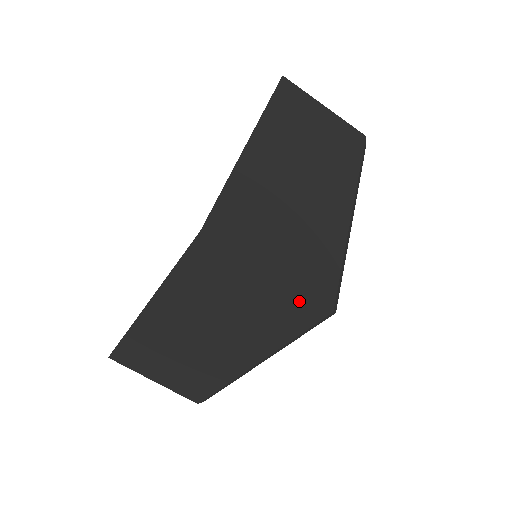
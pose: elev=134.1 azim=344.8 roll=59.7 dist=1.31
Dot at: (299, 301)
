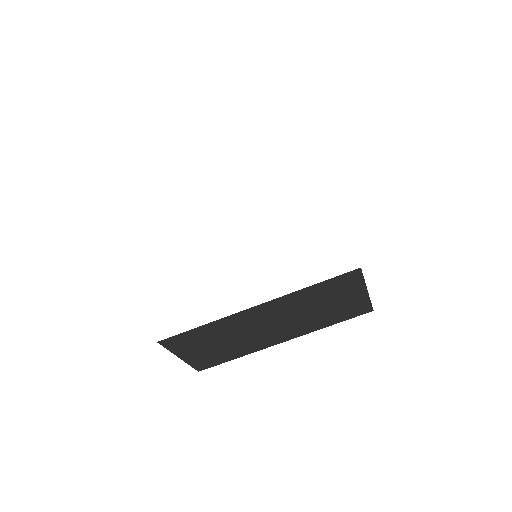
Dot at: (364, 305)
